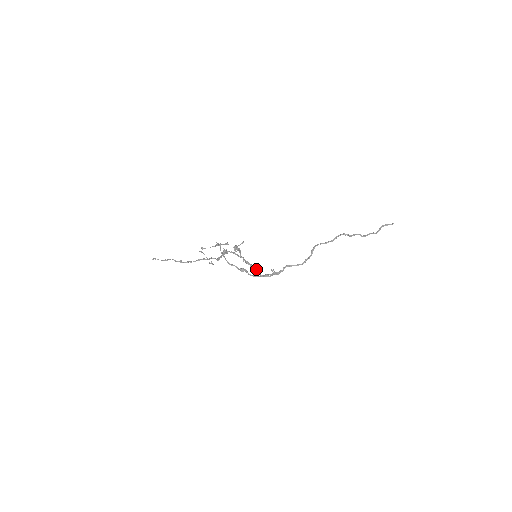
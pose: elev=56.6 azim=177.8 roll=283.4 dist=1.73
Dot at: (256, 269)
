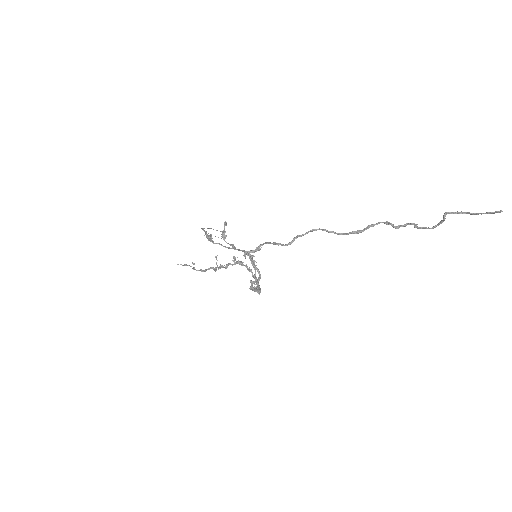
Dot at: occluded
